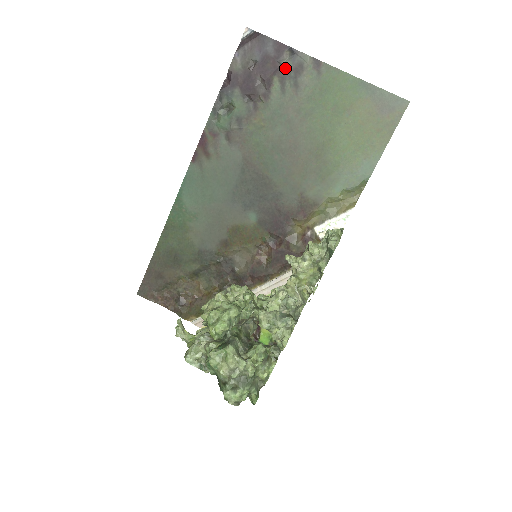
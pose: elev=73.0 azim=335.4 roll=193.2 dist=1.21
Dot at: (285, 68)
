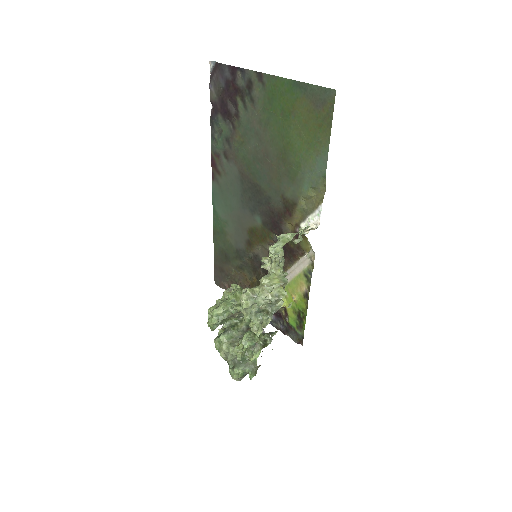
Dot at: (241, 87)
